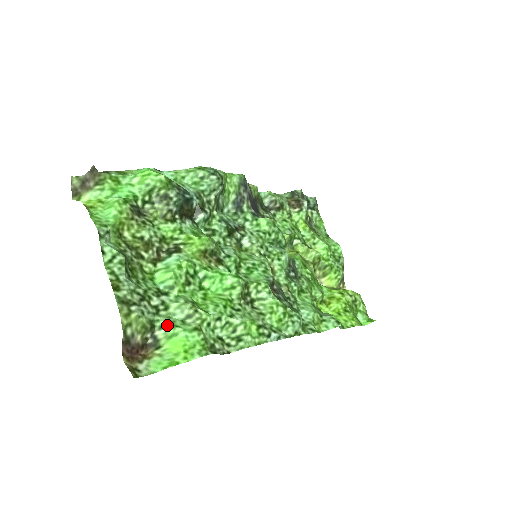
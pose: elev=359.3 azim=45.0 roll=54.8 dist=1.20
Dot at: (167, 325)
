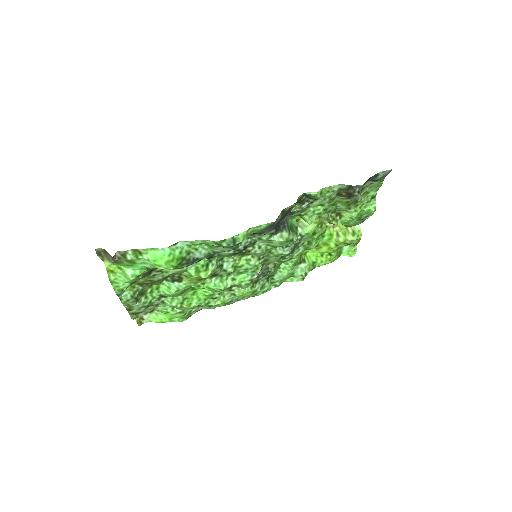
Dot at: (162, 311)
